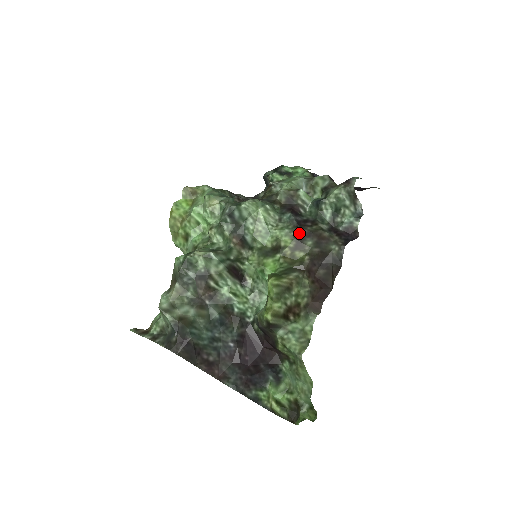
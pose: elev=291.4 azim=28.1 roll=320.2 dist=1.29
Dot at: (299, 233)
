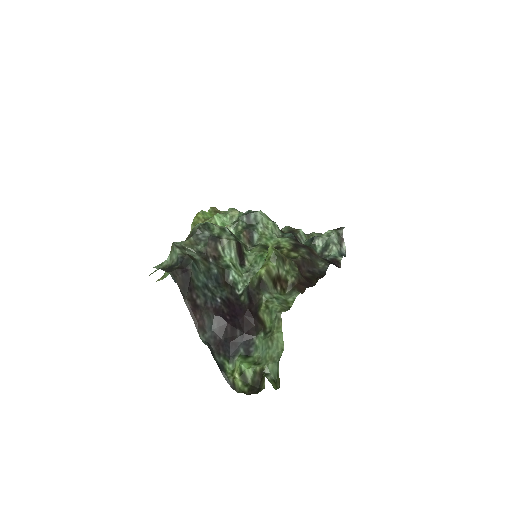
Dot at: (296, 243)
